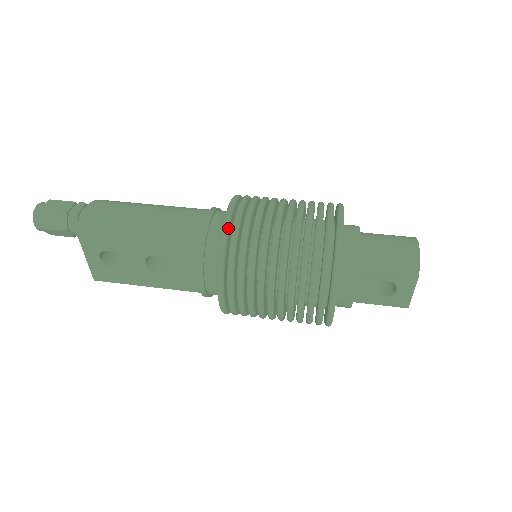
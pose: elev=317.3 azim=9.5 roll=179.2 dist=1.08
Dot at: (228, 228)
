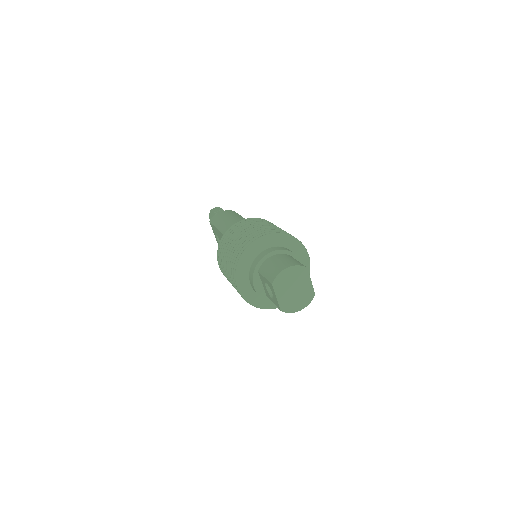
Dot at: (229, 230)
